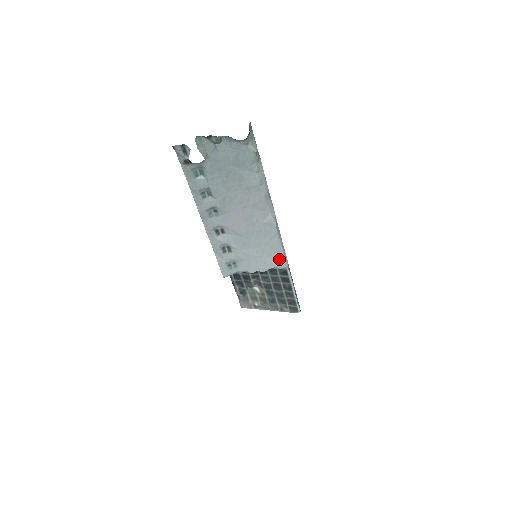
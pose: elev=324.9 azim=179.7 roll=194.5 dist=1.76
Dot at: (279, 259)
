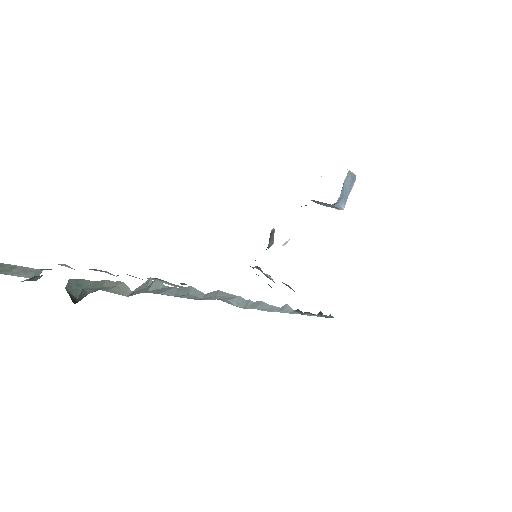
Dot at: occluded
